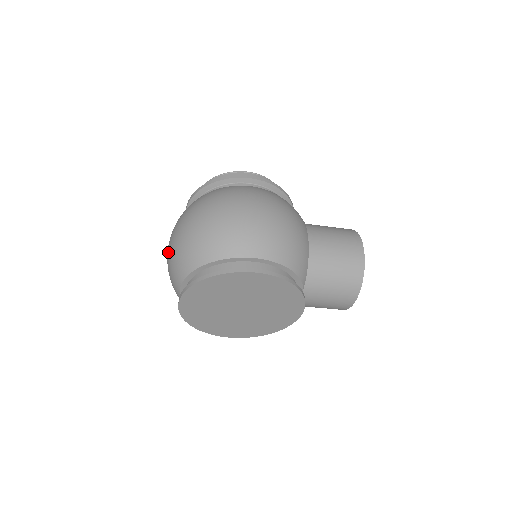
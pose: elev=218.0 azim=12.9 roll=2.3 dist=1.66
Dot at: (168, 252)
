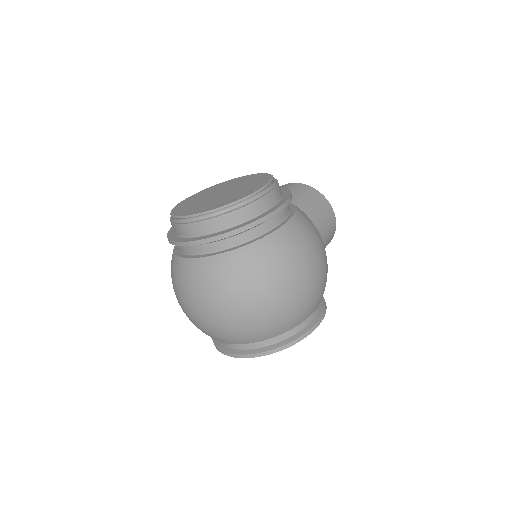
Dot at: (216, 320)
